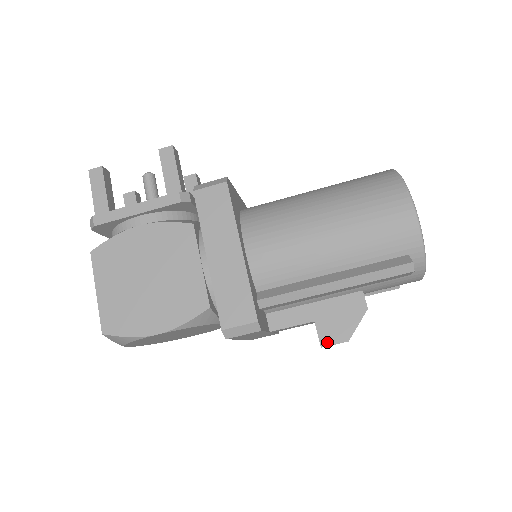
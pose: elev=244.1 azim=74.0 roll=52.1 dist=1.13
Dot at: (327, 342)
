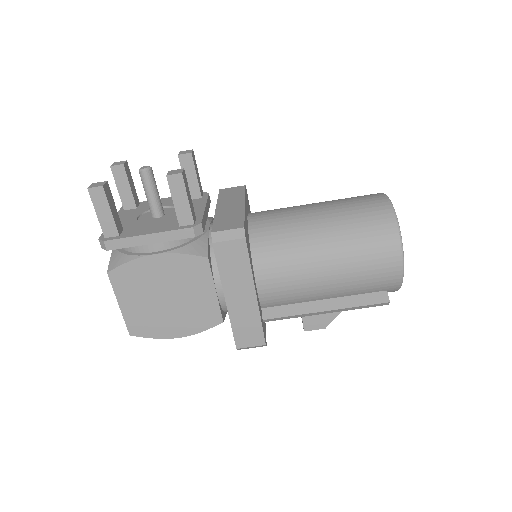
Dot at: (309, 328)
